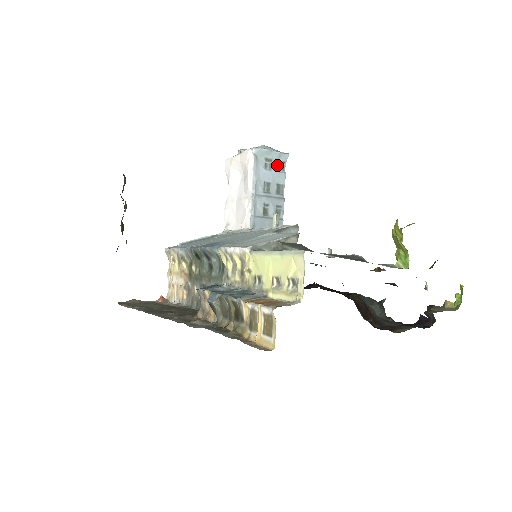
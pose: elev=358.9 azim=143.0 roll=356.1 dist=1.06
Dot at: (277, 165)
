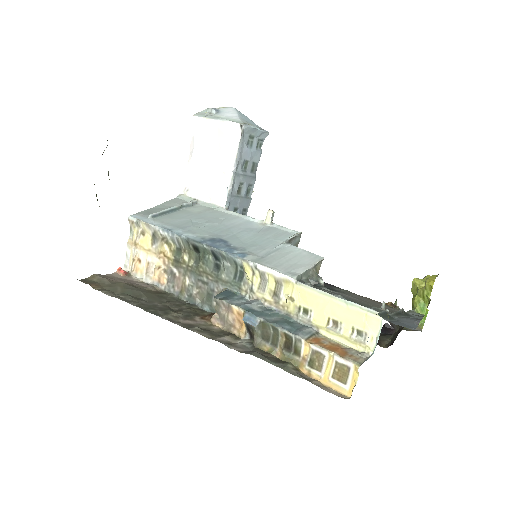
Dot at: (257, 143)
